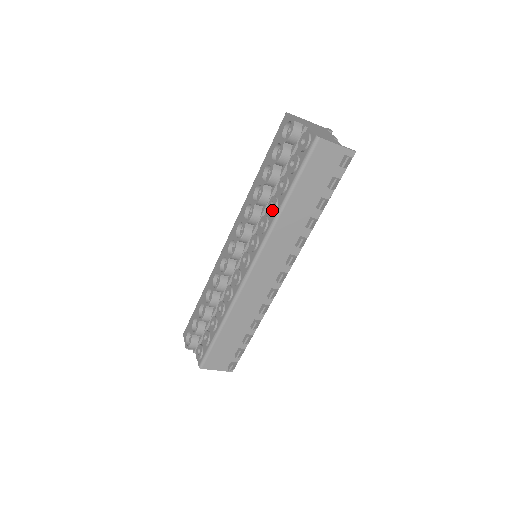
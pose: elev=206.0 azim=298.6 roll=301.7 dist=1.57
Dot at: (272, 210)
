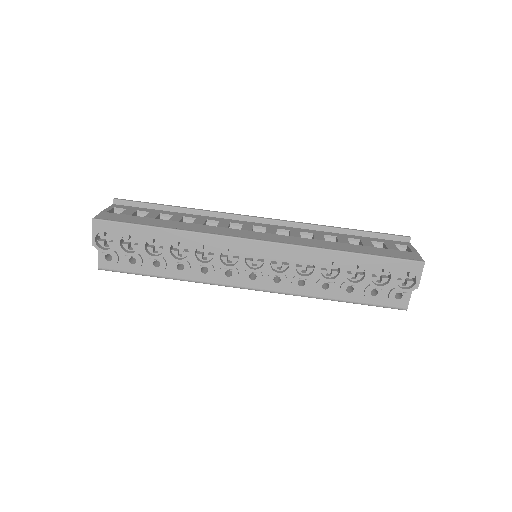
Dot at: (322, 293)
